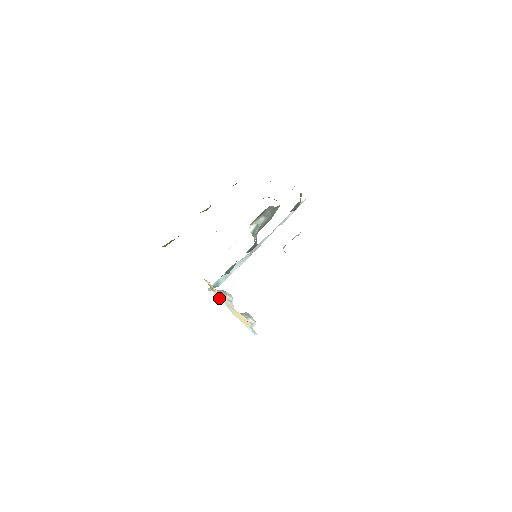
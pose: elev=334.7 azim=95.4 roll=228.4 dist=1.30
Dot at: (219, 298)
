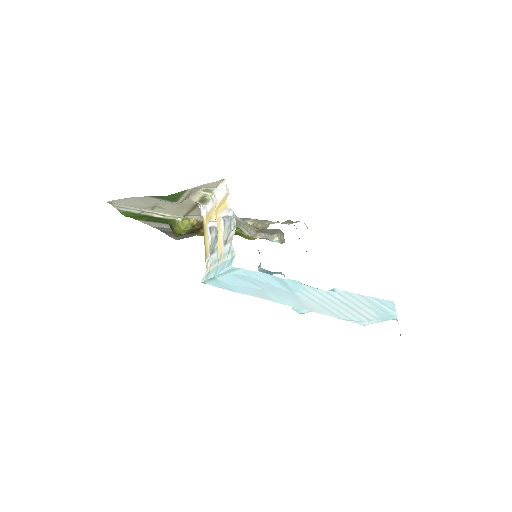
Dot at: (209, 275)
